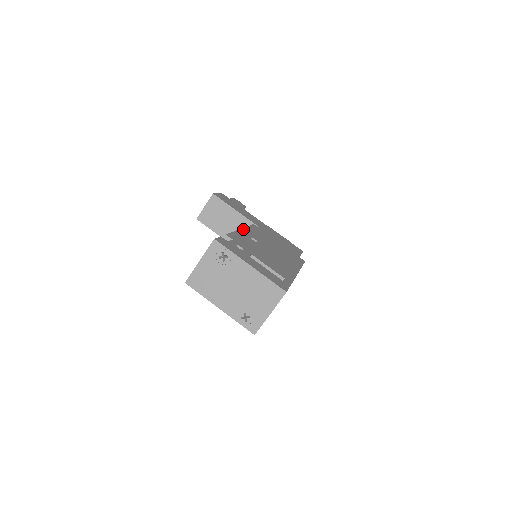
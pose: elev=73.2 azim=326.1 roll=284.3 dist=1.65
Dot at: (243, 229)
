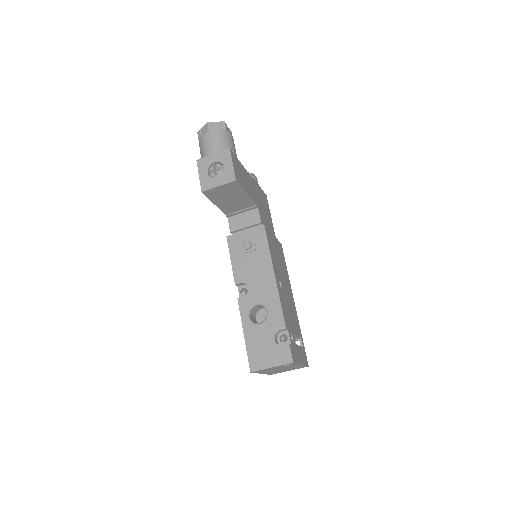
Dot at: (275, 273)
